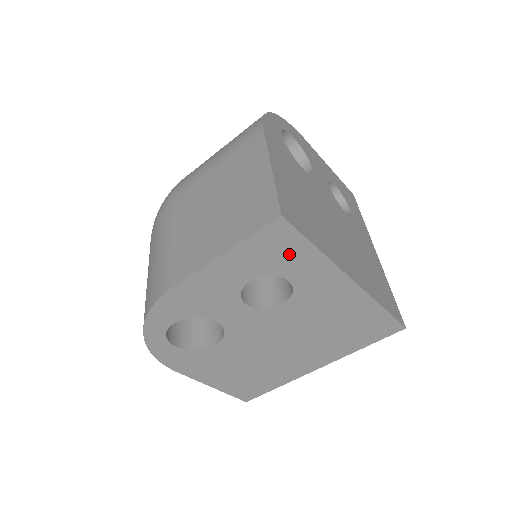
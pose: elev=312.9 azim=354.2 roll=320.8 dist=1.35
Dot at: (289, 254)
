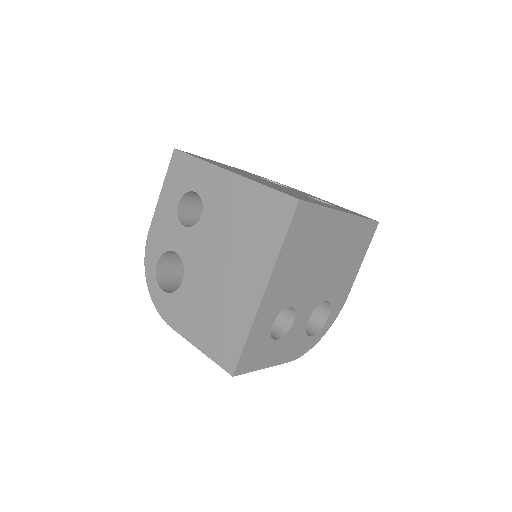
Dot at: (187, 171)
